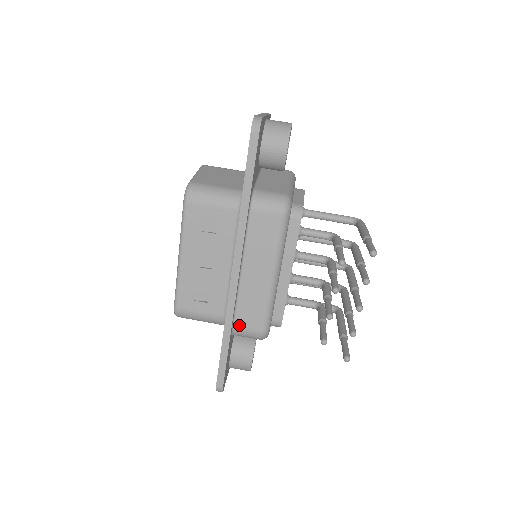
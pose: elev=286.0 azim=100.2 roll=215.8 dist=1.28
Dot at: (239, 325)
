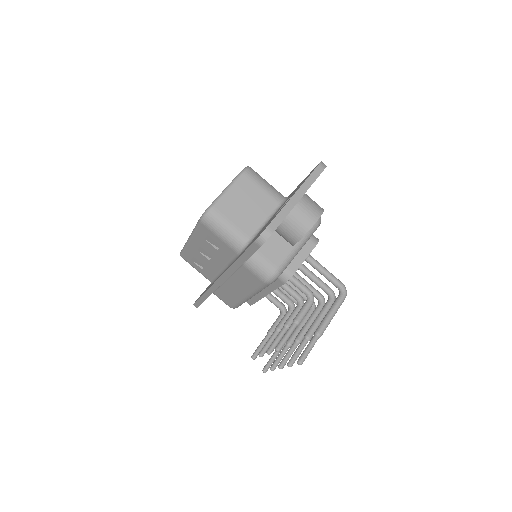
Dot at: (217, 295)
